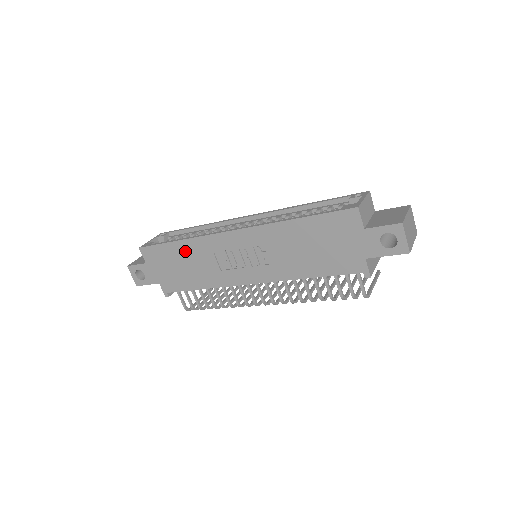
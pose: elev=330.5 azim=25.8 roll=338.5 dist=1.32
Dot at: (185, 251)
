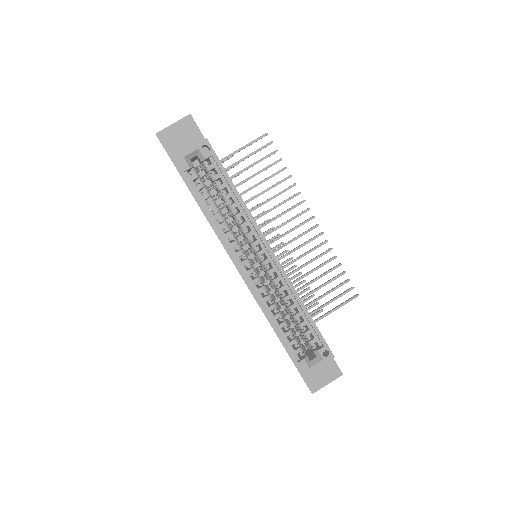
Dot at: occluded
